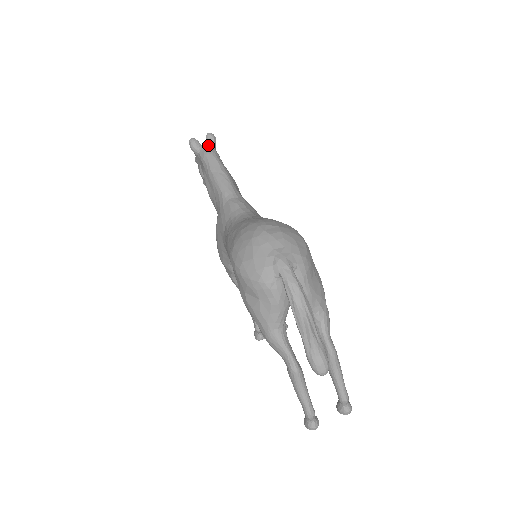
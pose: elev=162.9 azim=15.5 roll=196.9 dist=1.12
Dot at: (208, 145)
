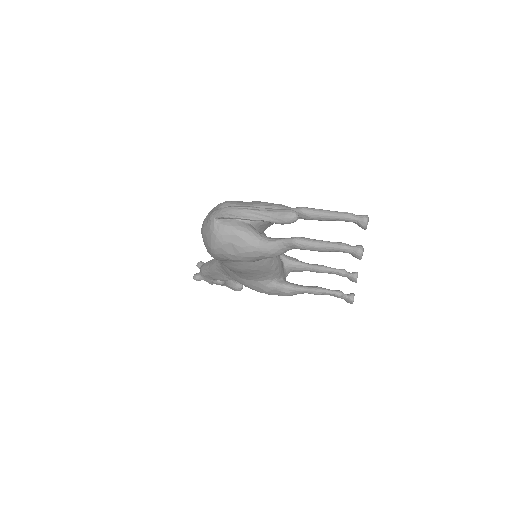
Dot at: occluded
